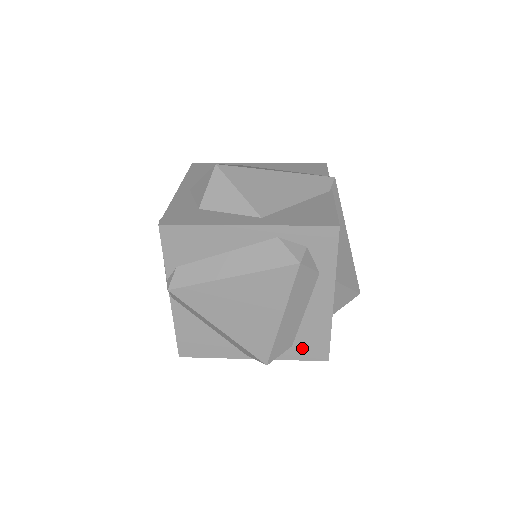
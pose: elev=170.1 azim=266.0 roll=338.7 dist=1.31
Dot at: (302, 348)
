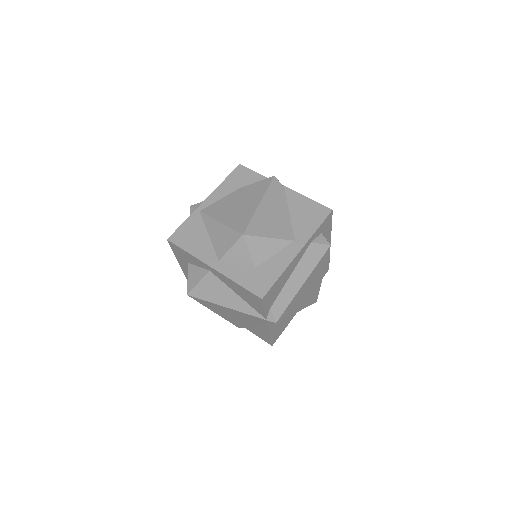
Dot at: occluded
